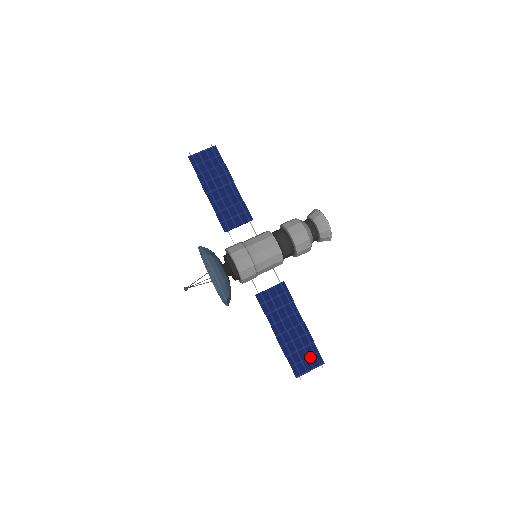
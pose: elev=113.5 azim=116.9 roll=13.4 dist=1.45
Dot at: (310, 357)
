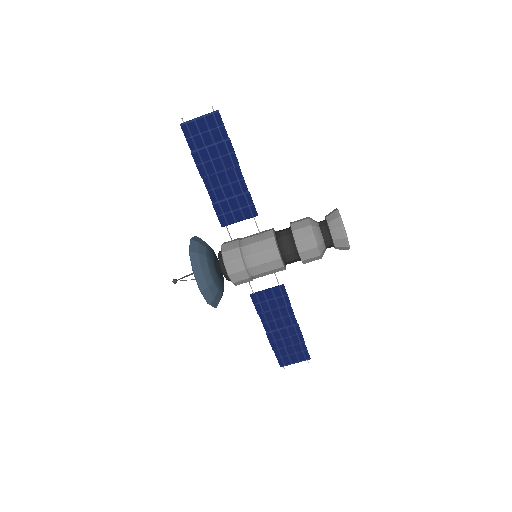
Dot at: (297, 353)
